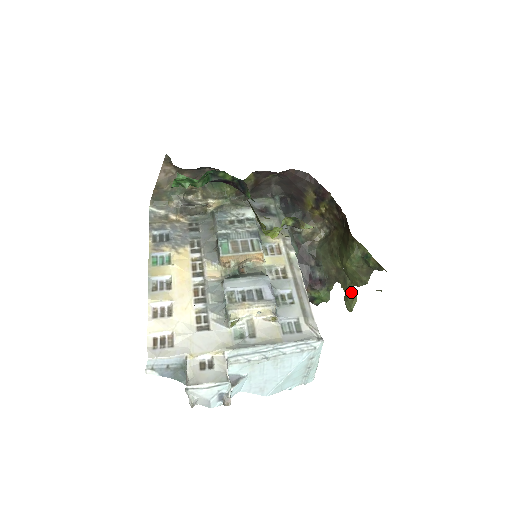
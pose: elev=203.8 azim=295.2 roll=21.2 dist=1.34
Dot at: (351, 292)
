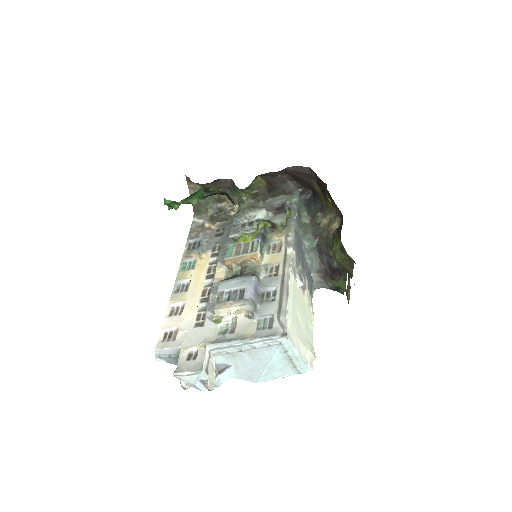
Dot at: (349, 284)
